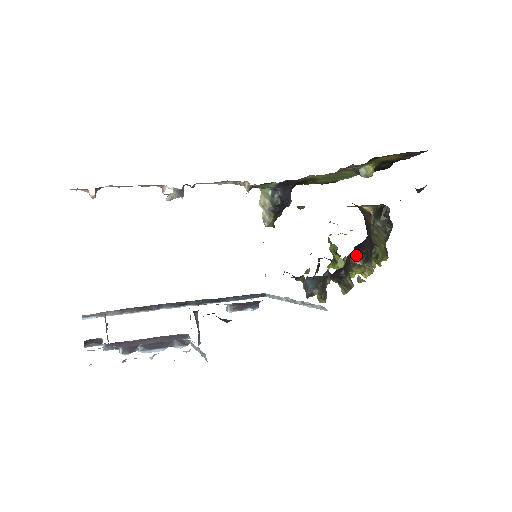
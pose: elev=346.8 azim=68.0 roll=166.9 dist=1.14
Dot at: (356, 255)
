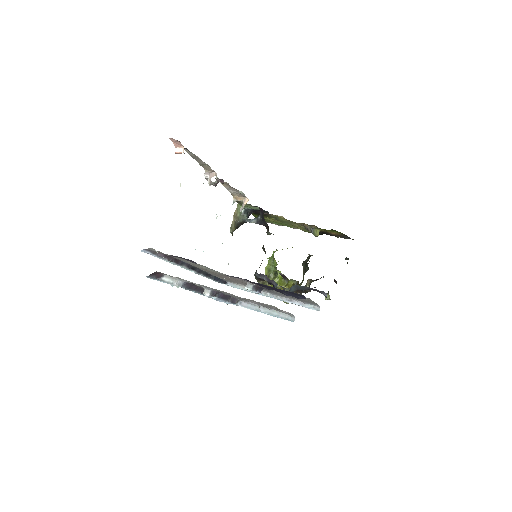
Dot at: (309, 281)
